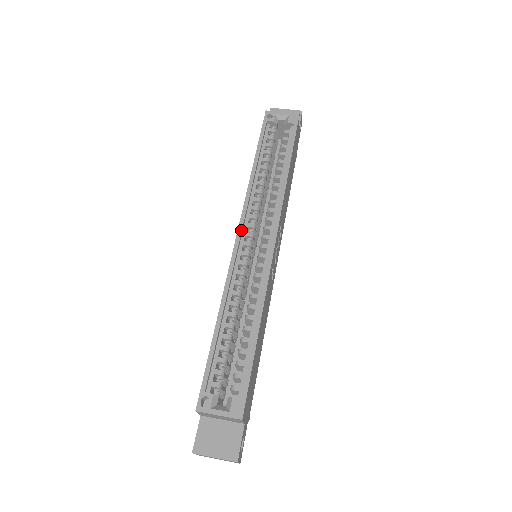
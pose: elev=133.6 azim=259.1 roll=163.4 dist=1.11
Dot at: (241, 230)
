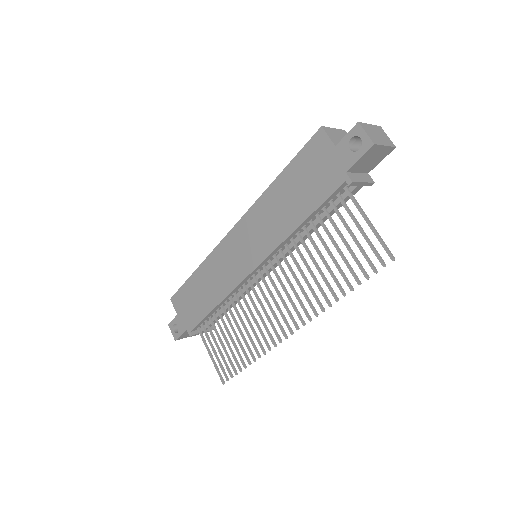
Dot at: (230, 233)
